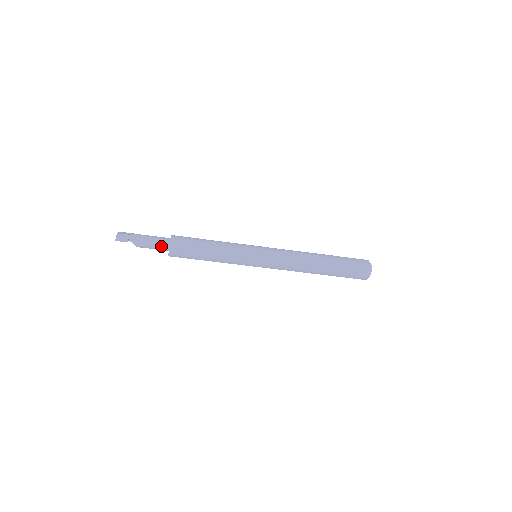
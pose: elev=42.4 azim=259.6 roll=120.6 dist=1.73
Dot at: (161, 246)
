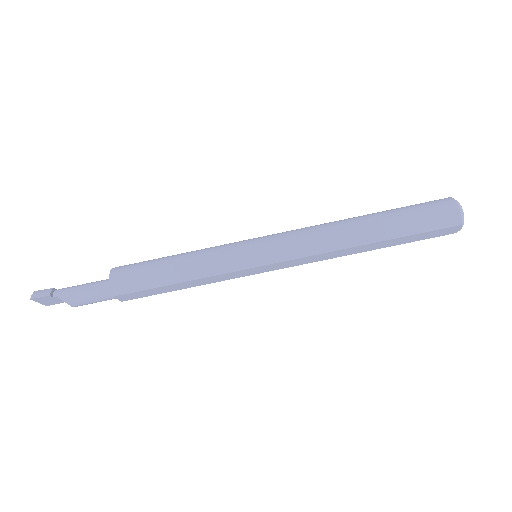
Dot at: (102, 288)
